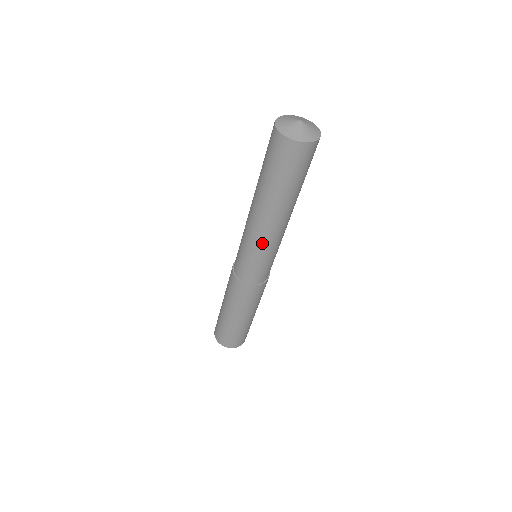
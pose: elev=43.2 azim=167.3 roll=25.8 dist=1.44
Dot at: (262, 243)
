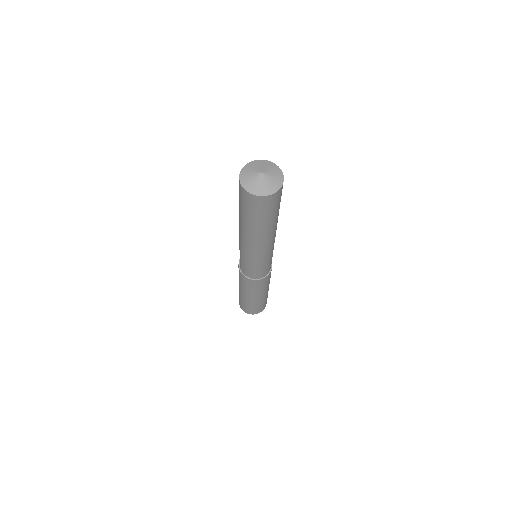
Dot at: (250, 254)
